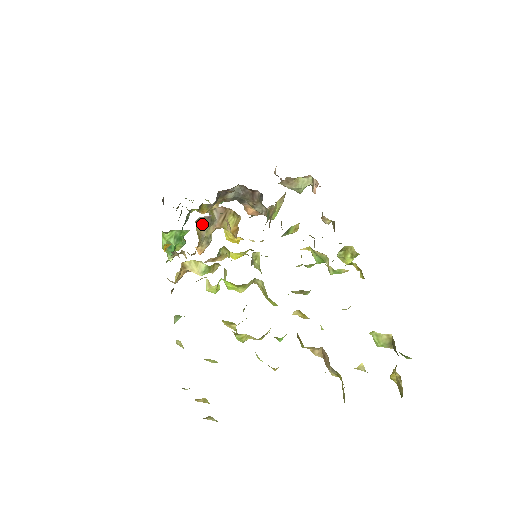
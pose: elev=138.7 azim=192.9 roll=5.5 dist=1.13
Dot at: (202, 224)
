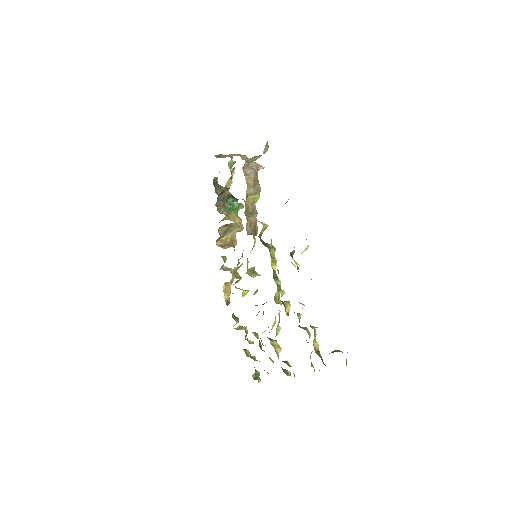
Dot at: (222, 237)
